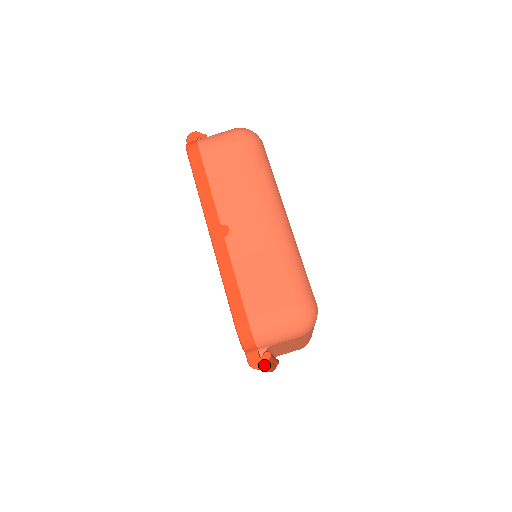
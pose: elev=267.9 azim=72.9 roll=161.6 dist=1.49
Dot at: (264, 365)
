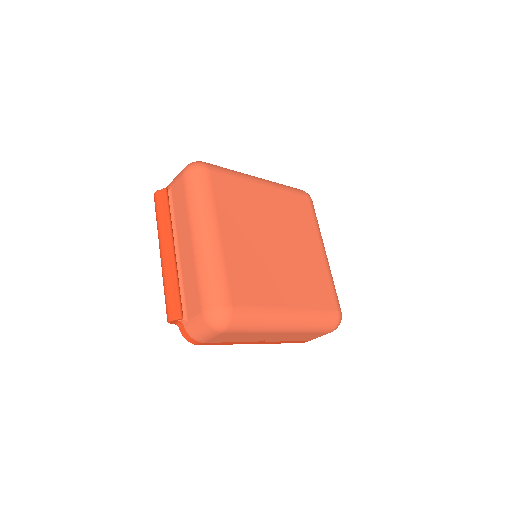
Dot at: occluded
